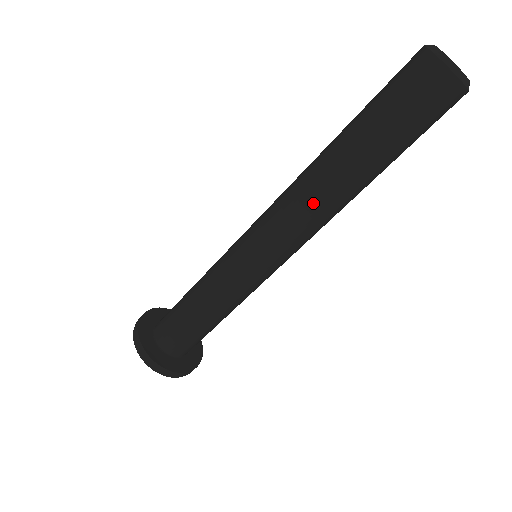
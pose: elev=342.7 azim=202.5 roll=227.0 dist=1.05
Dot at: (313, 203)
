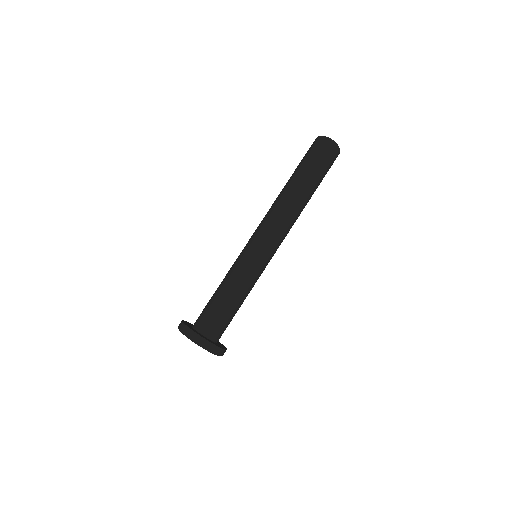
Dot at: (294, 216)
